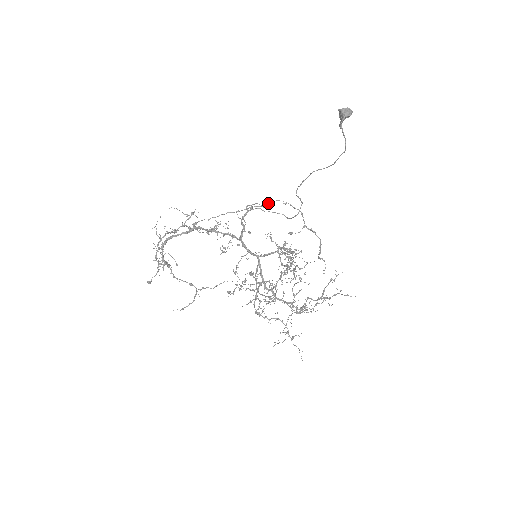
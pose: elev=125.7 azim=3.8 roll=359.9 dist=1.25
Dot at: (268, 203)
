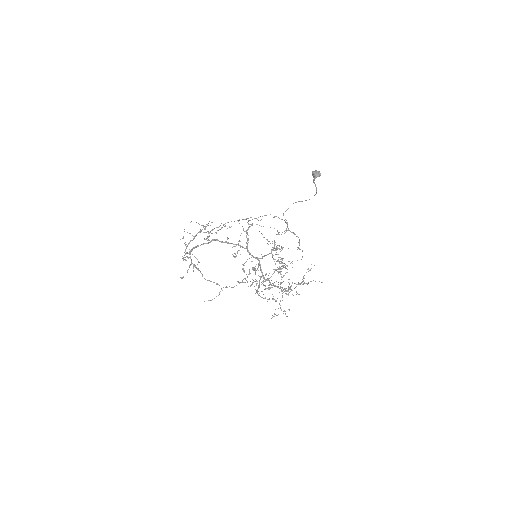
Dot at: occluded
